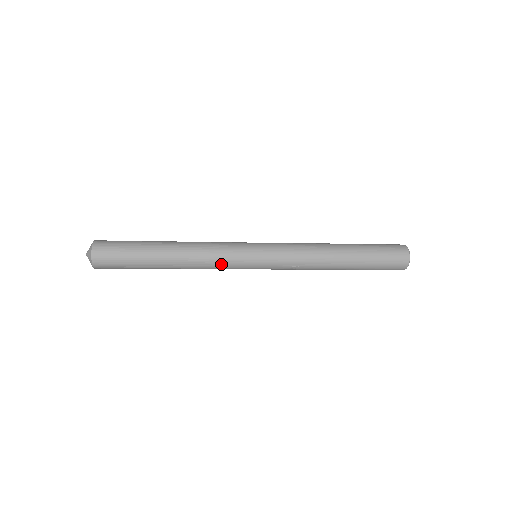
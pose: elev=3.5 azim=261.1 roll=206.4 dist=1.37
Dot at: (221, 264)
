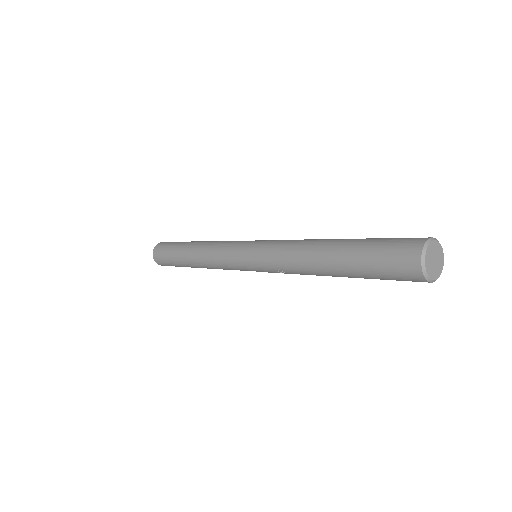
Dot at: (221, 264)
